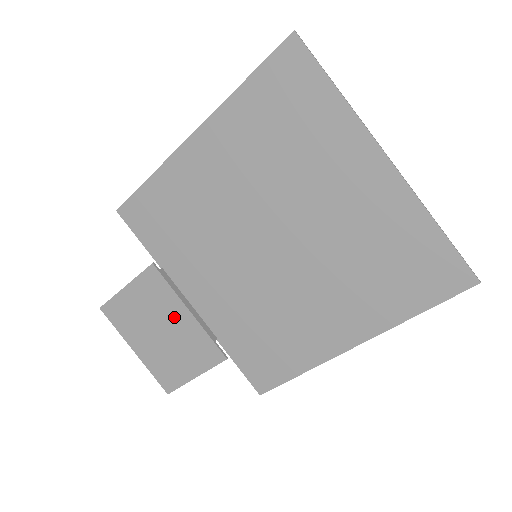
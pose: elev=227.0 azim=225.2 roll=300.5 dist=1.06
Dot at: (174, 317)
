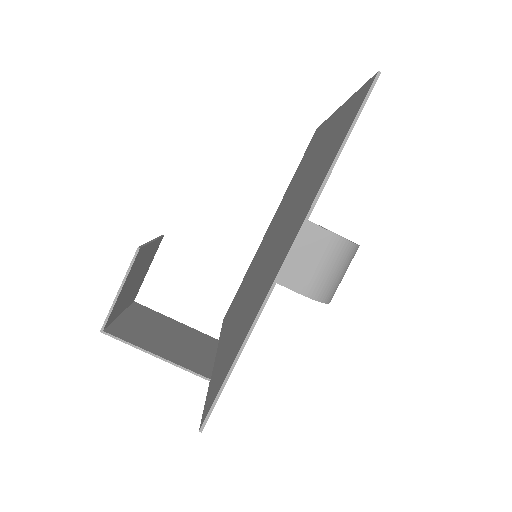
Dot at: occluded
